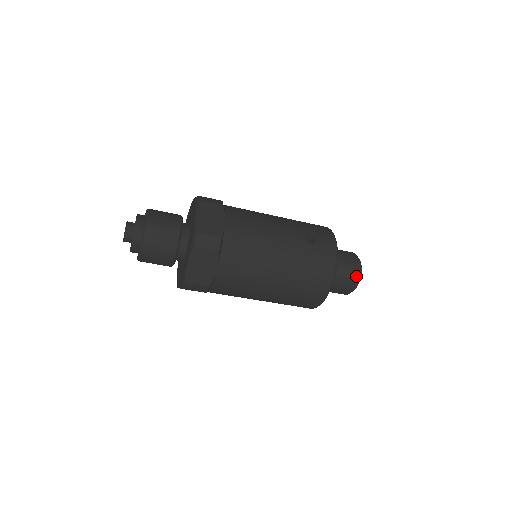
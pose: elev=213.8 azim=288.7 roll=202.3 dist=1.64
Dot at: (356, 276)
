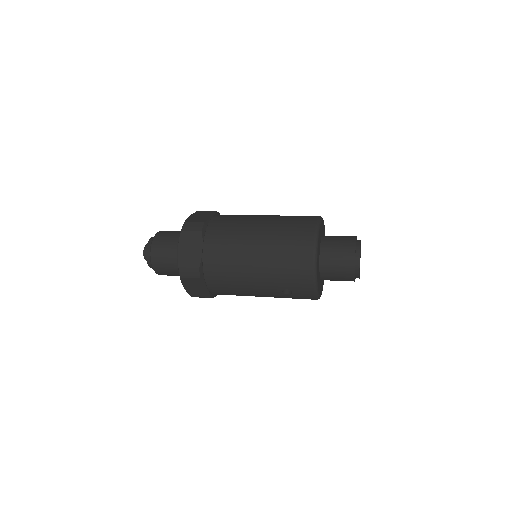
Dot at: occluded
